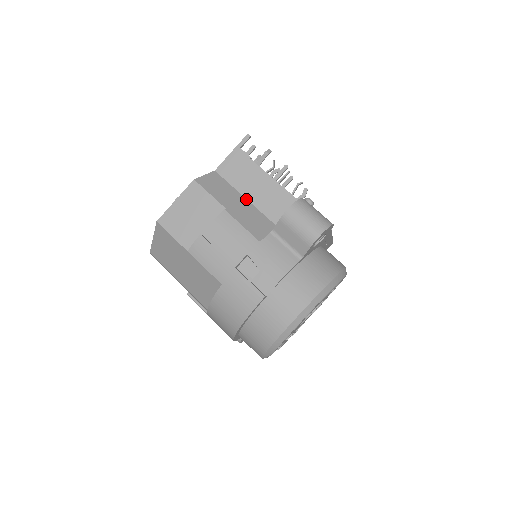
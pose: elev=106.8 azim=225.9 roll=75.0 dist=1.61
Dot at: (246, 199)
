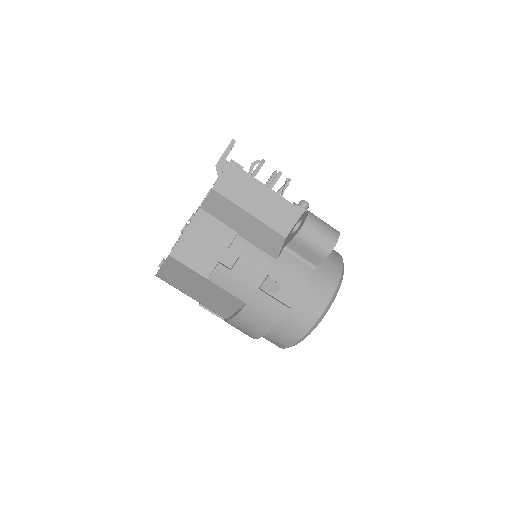
Dot at: (249, 214)
